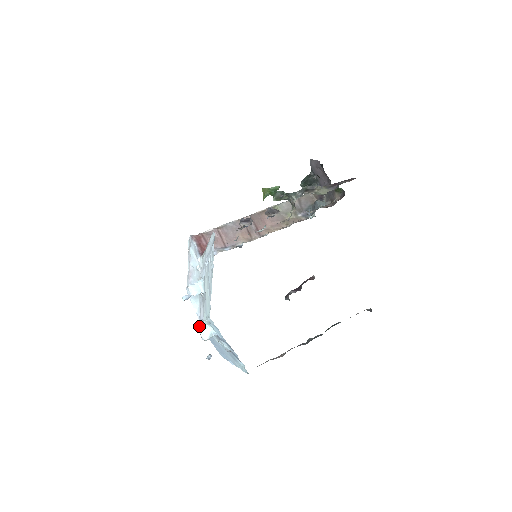
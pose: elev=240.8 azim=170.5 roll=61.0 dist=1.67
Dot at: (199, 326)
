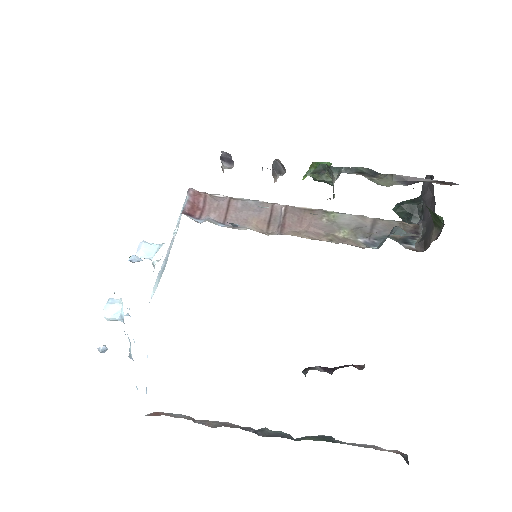
Dot at: occluded
